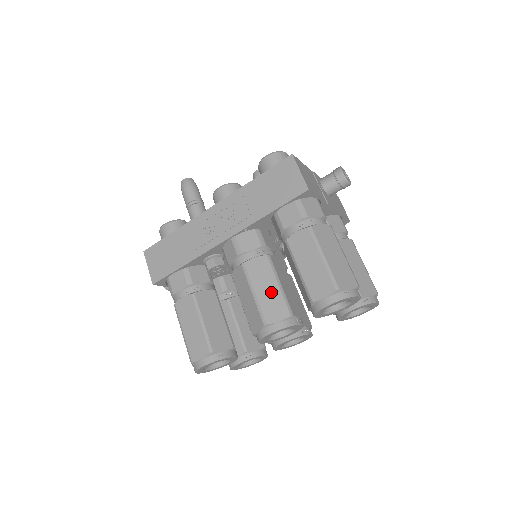
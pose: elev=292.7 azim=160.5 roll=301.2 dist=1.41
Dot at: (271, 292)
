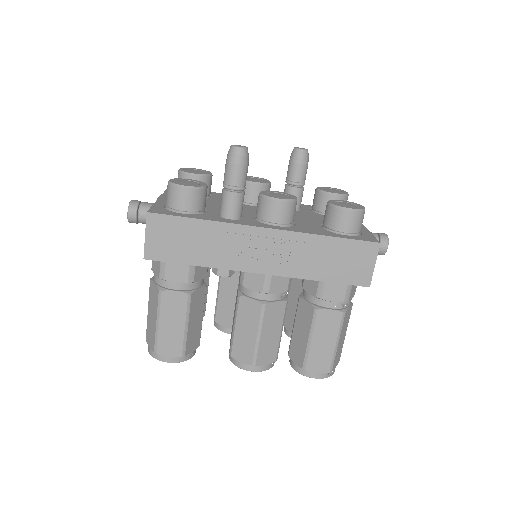
Dot at: (272, 338)
